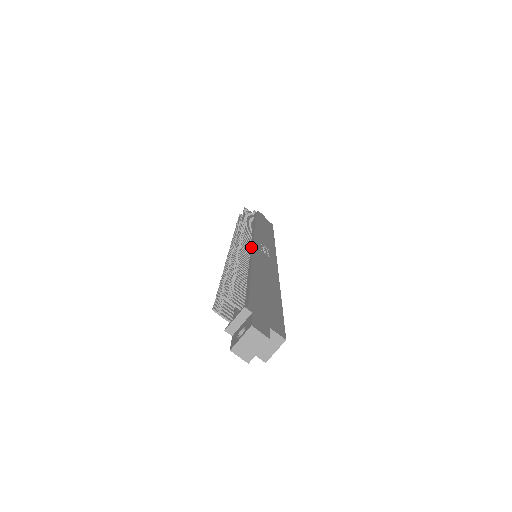
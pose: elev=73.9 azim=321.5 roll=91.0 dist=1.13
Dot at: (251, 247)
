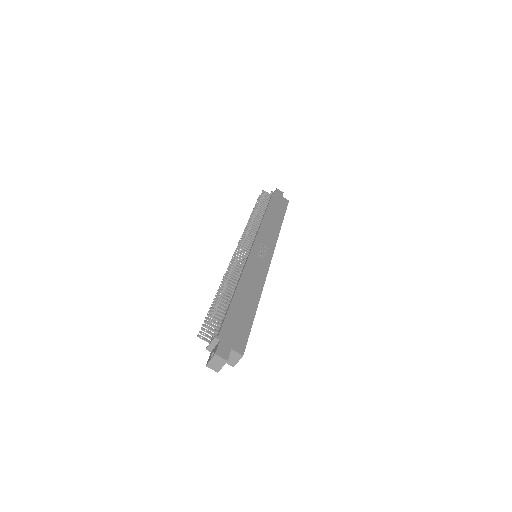
Dot at: (249, 254)
